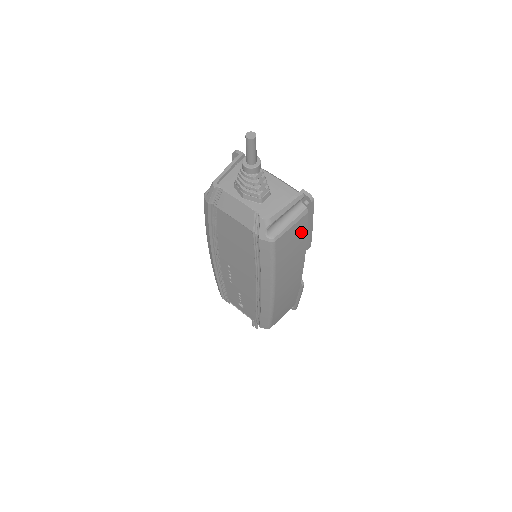
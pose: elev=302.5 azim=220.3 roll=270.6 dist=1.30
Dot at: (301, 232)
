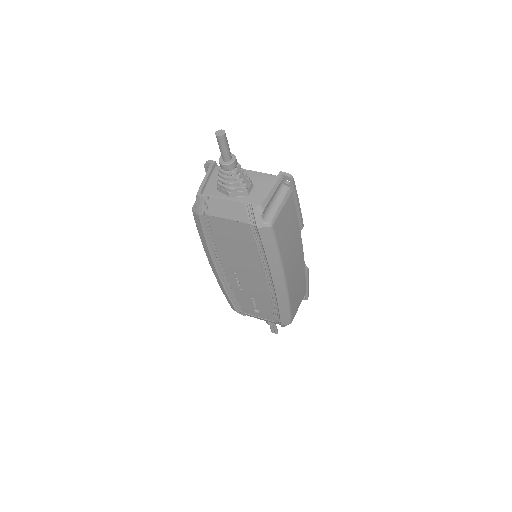
Dot at: (291, 213)
